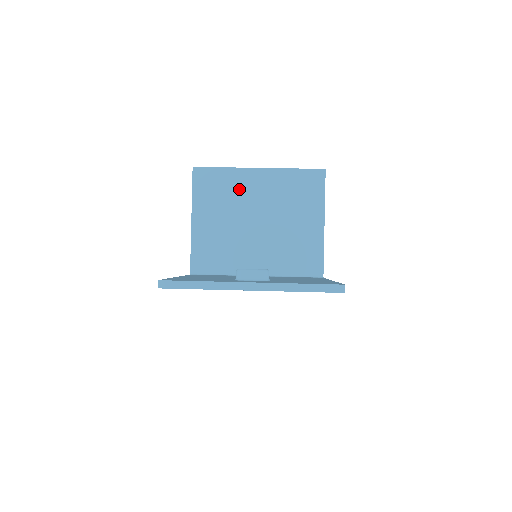
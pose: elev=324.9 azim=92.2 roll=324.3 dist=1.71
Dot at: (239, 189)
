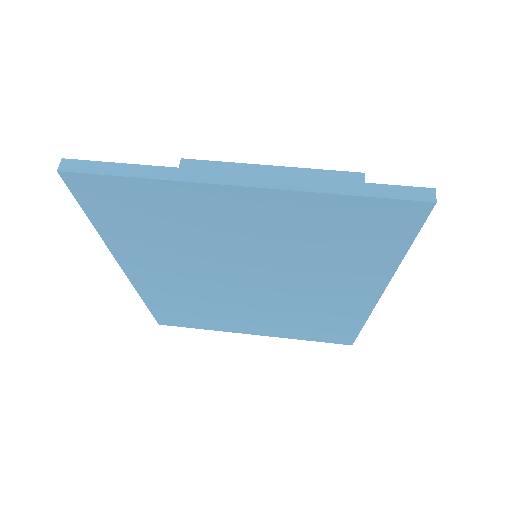
Dot at: occluded
